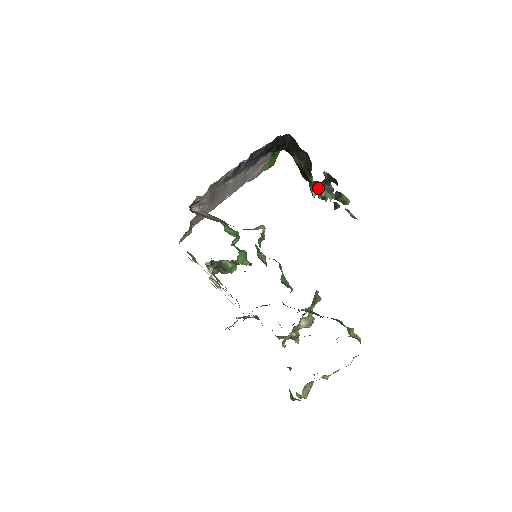
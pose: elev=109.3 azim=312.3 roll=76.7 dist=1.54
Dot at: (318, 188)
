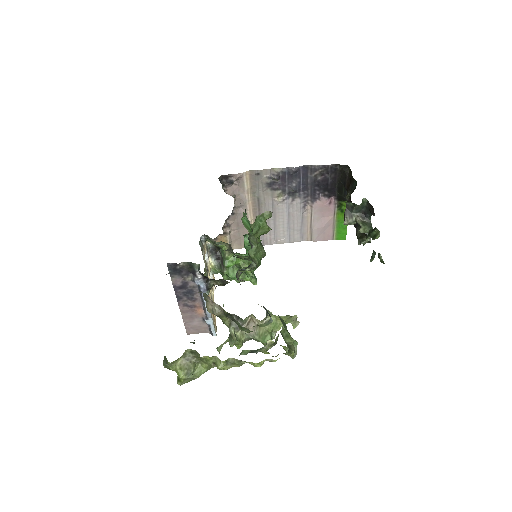
Dot at: (353, 217)
